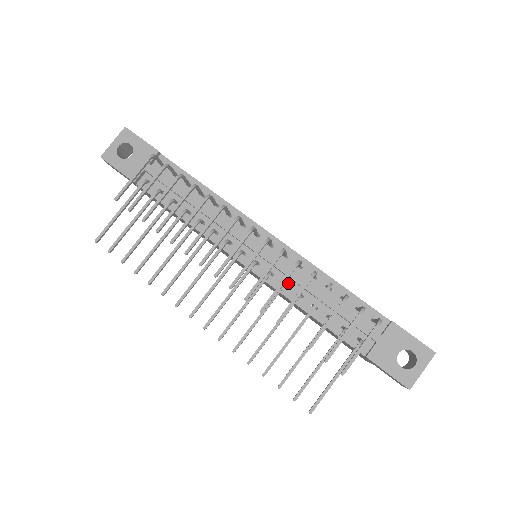
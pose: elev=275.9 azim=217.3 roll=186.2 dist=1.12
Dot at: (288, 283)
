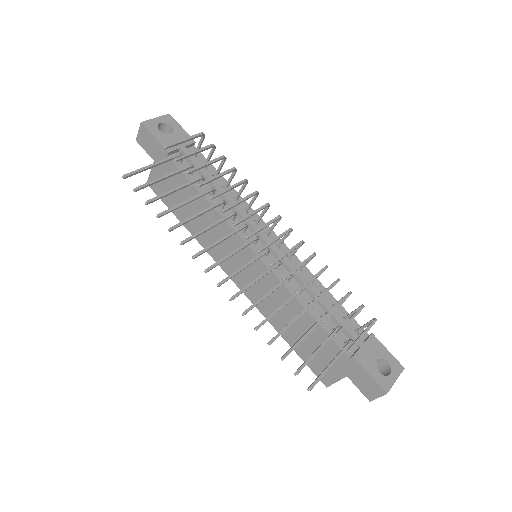
Dot at: (290, 279)
